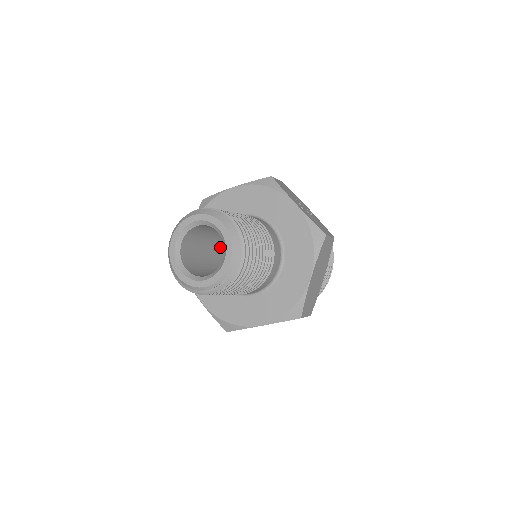
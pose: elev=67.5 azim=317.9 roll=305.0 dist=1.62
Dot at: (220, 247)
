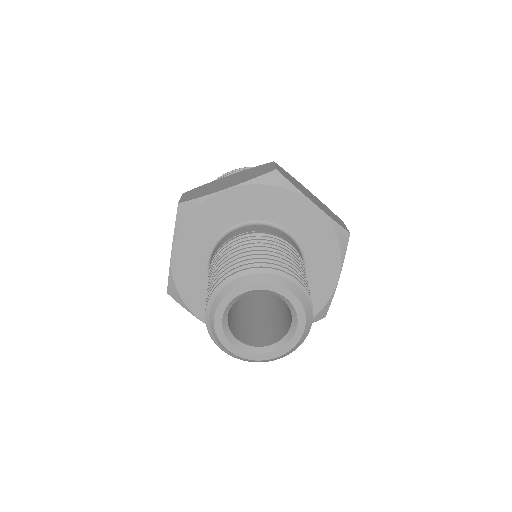
Dot at: occluded
